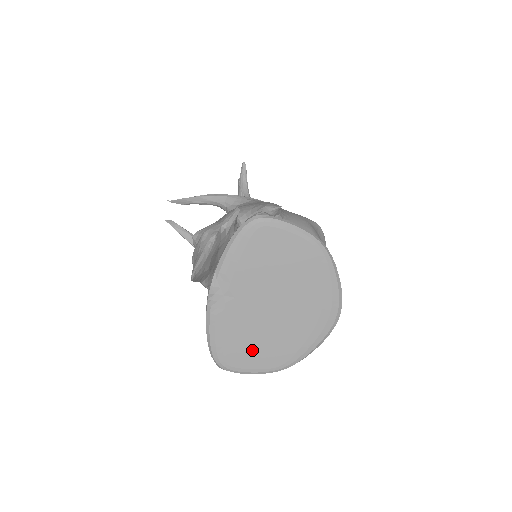
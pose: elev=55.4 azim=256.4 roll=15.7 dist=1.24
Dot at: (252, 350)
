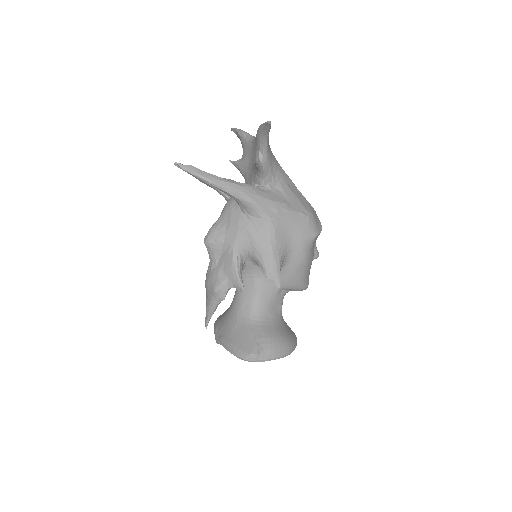
Dot at: occluded
